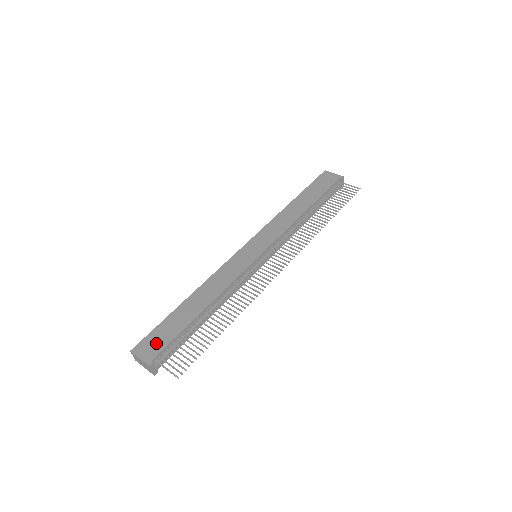
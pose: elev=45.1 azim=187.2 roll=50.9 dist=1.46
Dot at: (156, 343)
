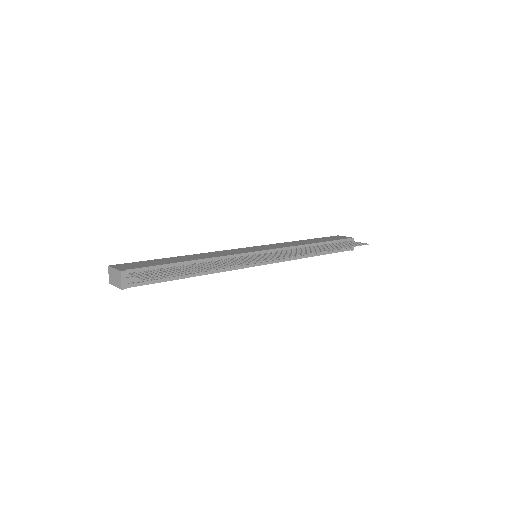
Dot at: (136, 265)
